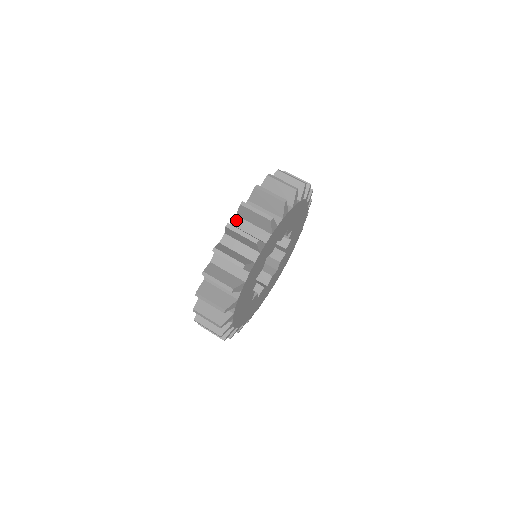
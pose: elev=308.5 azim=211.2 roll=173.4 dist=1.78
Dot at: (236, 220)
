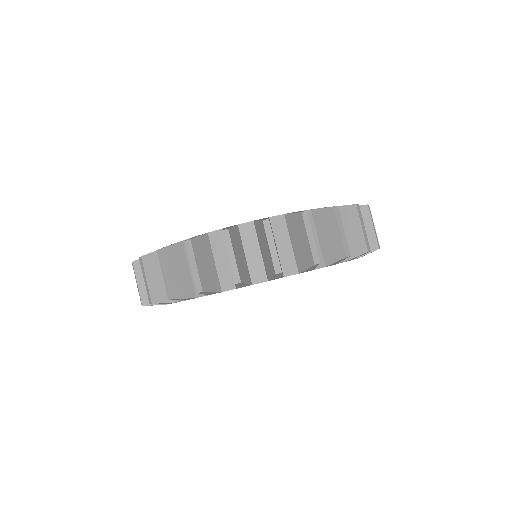
Dot at: (279, 219)
